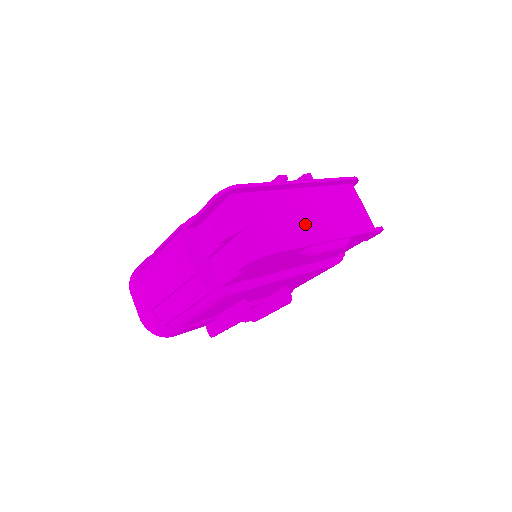
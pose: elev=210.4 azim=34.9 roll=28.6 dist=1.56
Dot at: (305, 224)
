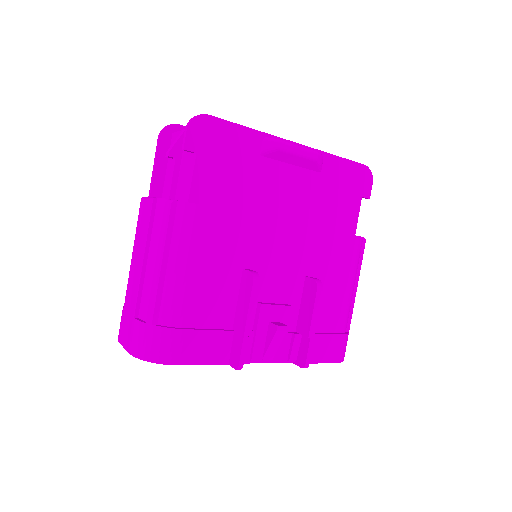
Dot at: occluded
